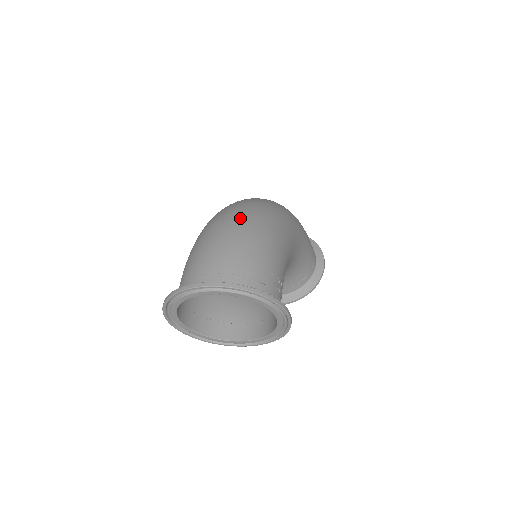
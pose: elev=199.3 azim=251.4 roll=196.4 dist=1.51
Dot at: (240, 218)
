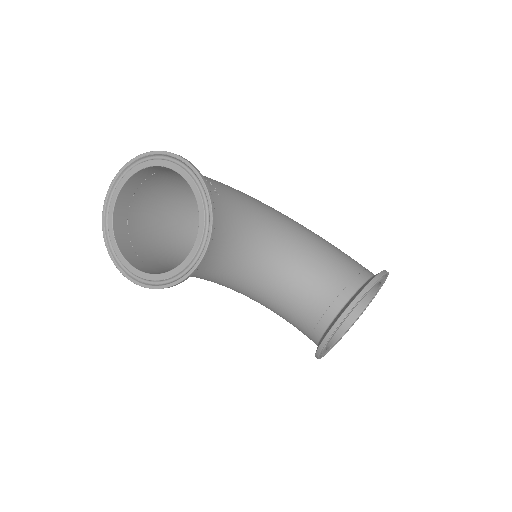
Dot at: occluded
